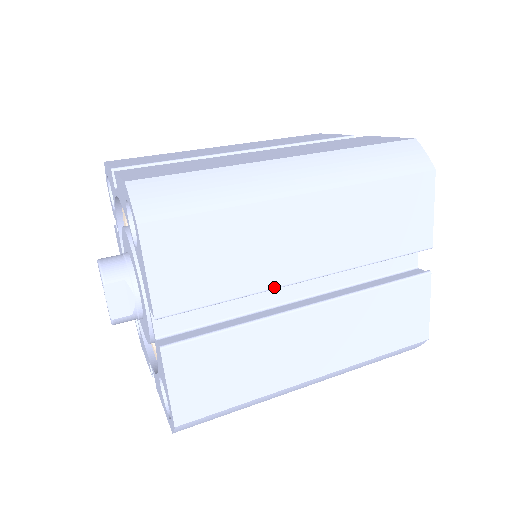
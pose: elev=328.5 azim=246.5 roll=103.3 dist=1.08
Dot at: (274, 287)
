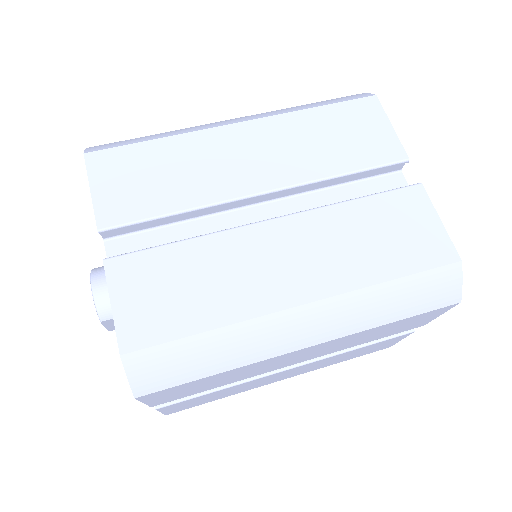
Dot at: (260, 374)
